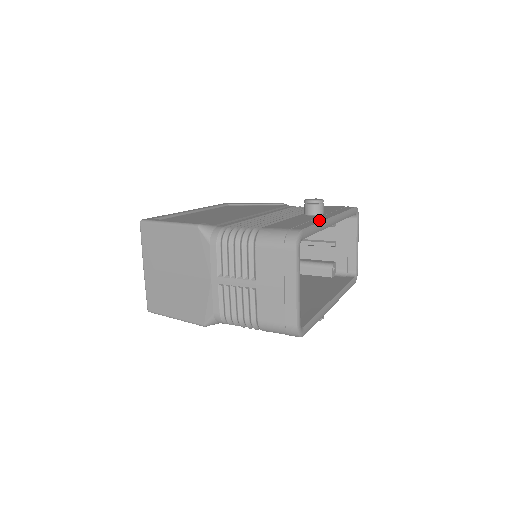
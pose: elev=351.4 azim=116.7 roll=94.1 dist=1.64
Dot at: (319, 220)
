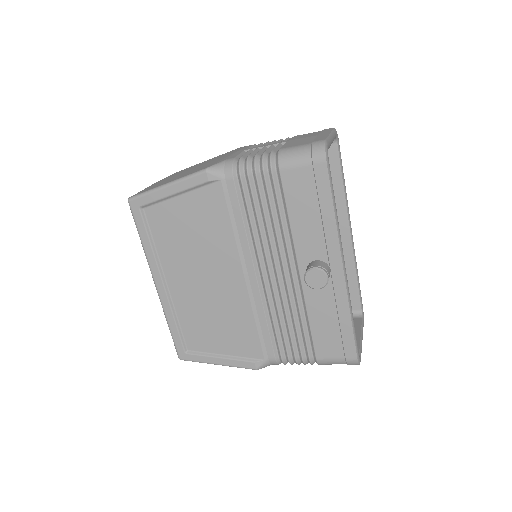
Dot at: occluded
